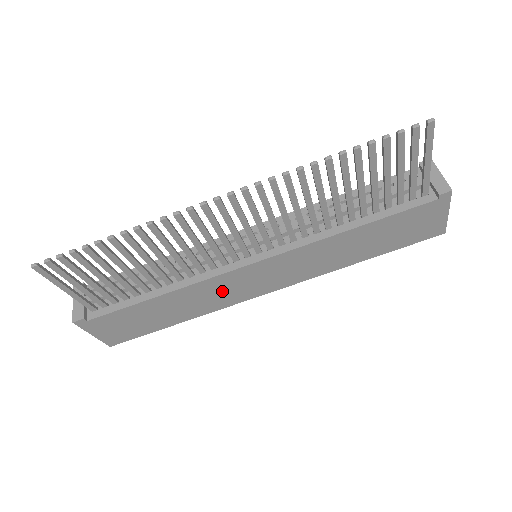
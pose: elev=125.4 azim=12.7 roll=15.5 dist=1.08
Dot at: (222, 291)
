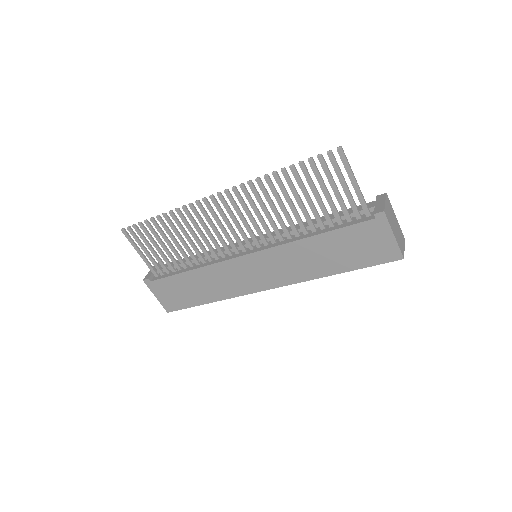
Dot at: (230, 278)
